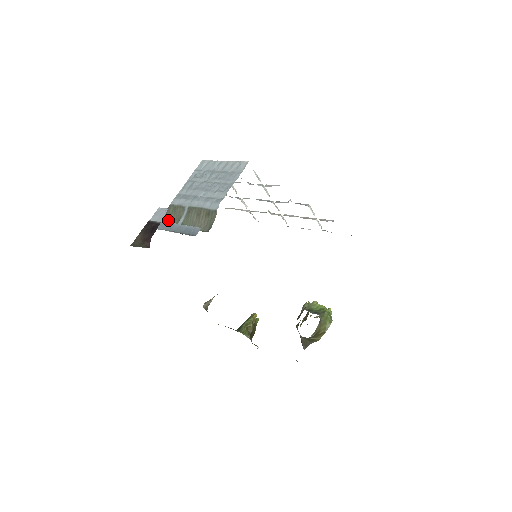
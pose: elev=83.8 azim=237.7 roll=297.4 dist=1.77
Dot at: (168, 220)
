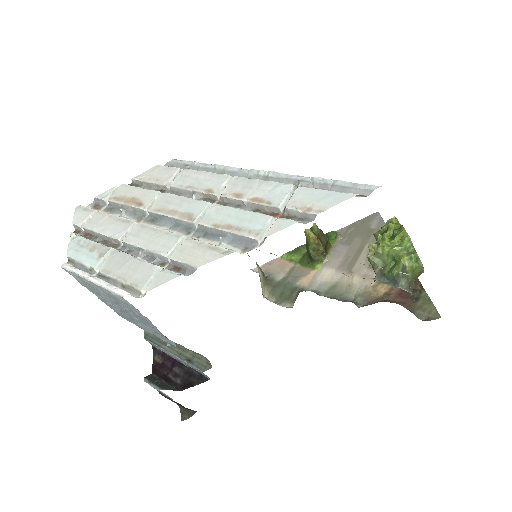
Dot at: occluded
